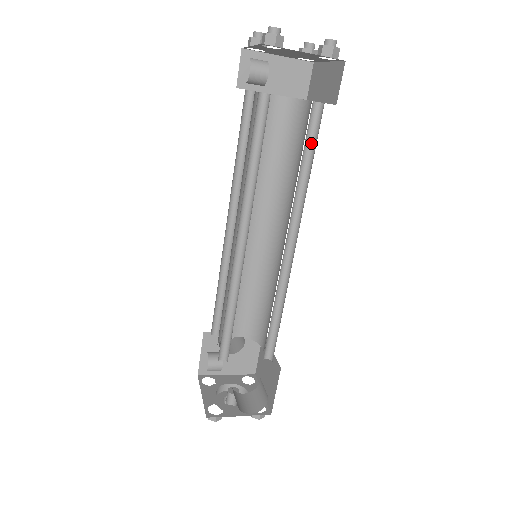
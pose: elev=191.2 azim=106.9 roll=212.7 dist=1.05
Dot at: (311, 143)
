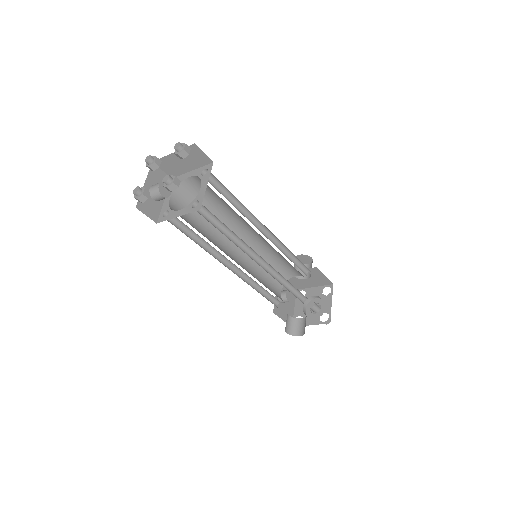
Dot at: (216, 217)
